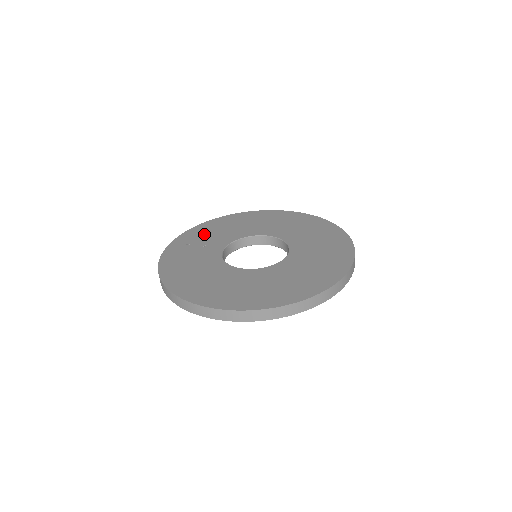
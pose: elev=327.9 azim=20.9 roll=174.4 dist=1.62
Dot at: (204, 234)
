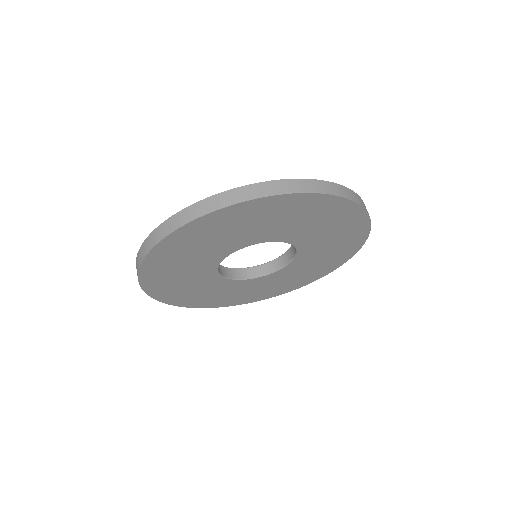
Dot at: occluded
